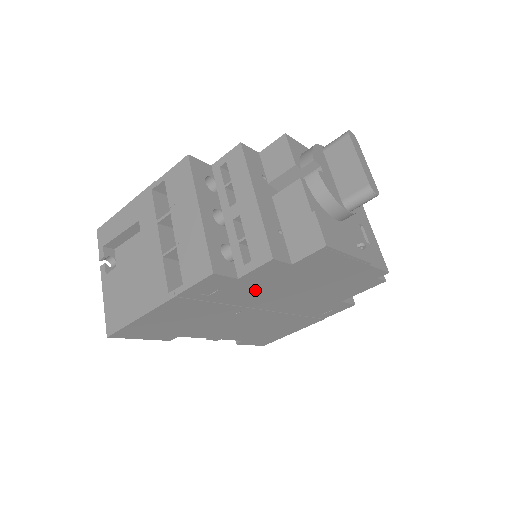
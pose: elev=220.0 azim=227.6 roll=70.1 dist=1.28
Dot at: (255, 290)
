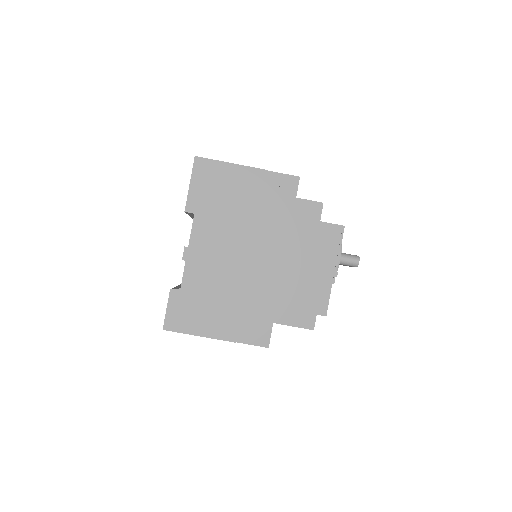
Dot at: (282, 222)
